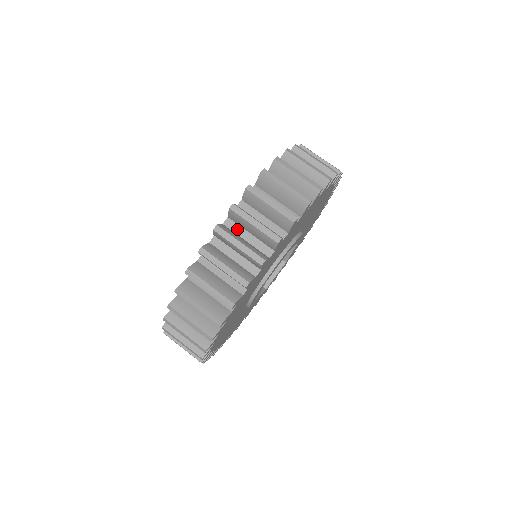
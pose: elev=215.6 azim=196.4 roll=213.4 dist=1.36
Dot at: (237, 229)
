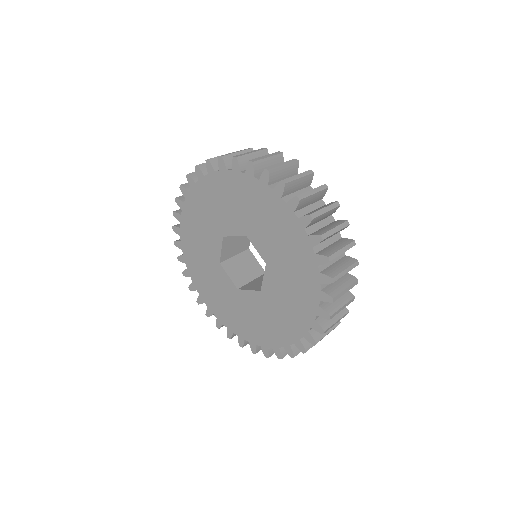
Dot at: occluded
